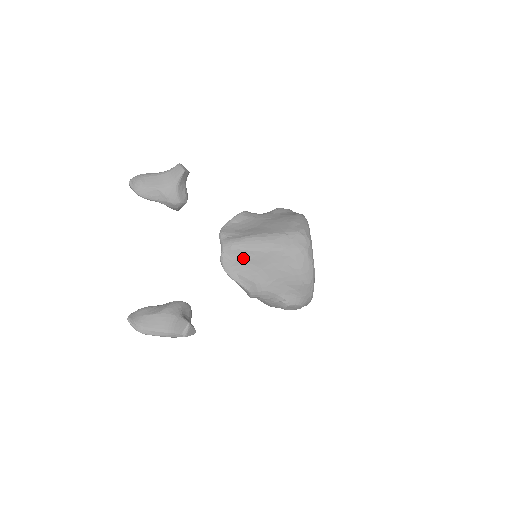
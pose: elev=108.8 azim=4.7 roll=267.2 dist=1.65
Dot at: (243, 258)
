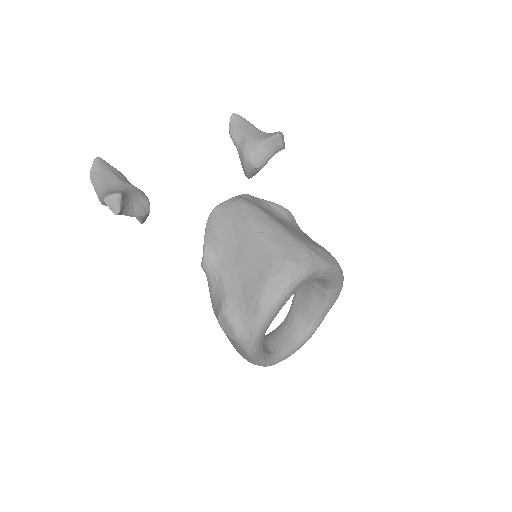
Dot at: (233, 219)
